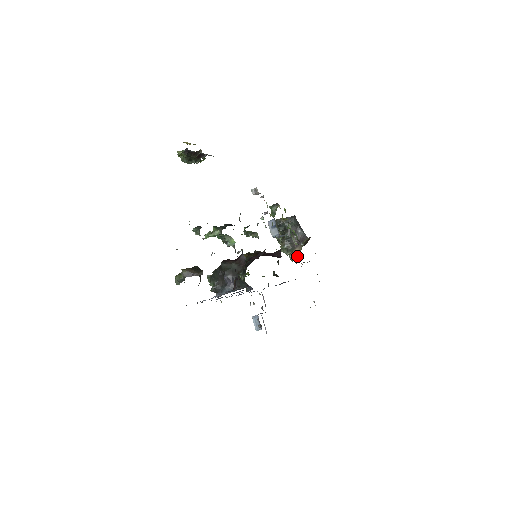
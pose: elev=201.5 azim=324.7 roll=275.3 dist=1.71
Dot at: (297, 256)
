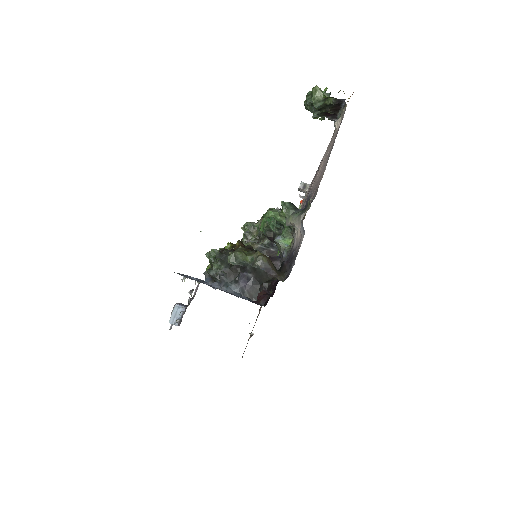
Dot at: occluded
